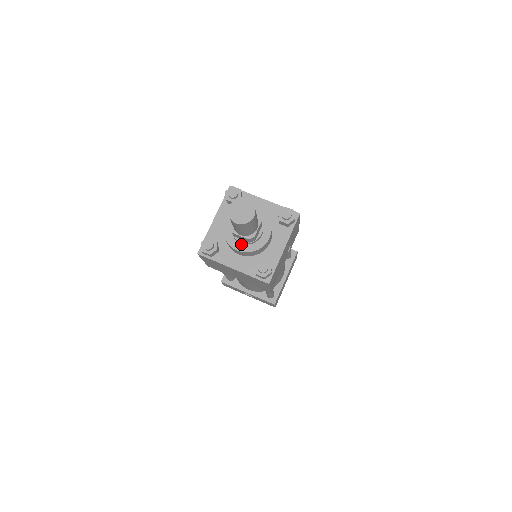
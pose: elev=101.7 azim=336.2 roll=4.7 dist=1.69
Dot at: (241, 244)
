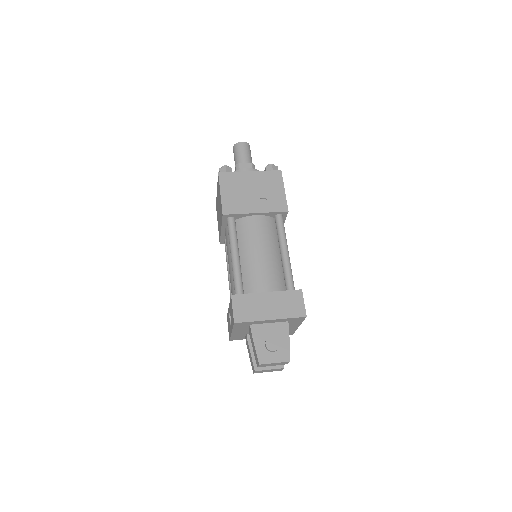
Dot at: occluded
